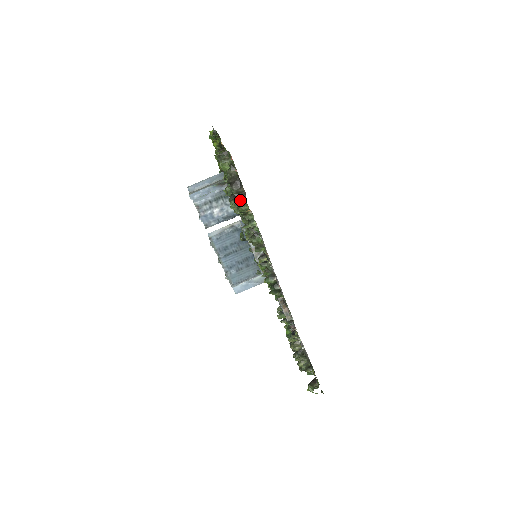
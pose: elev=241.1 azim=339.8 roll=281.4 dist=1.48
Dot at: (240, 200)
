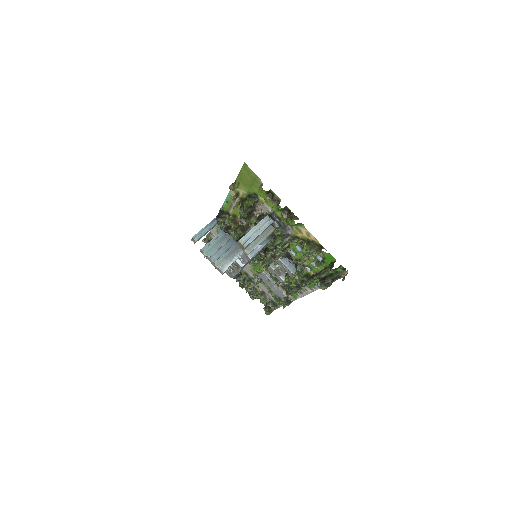
Dot at: (320, 276)
